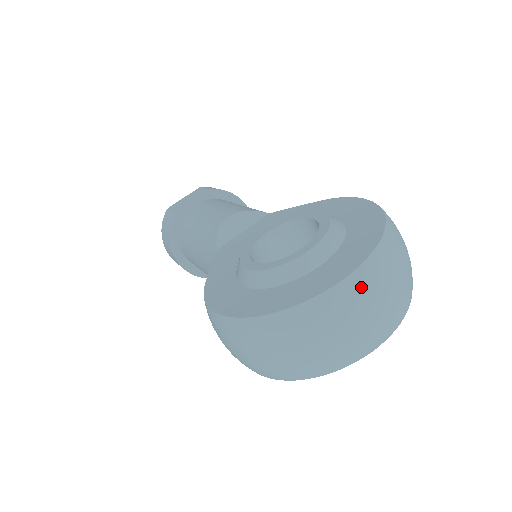
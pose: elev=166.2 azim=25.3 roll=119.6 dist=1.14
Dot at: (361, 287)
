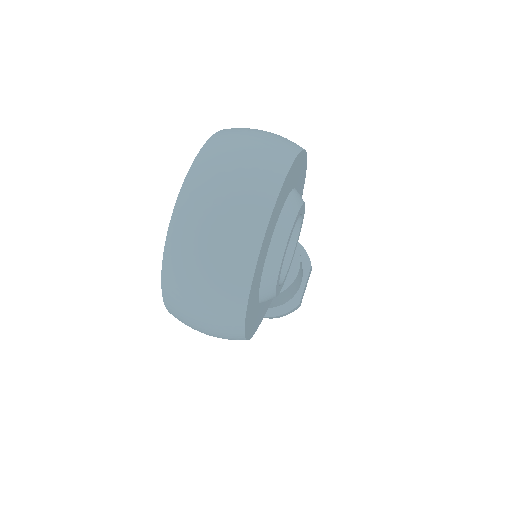
Dot at: (193, 195)
